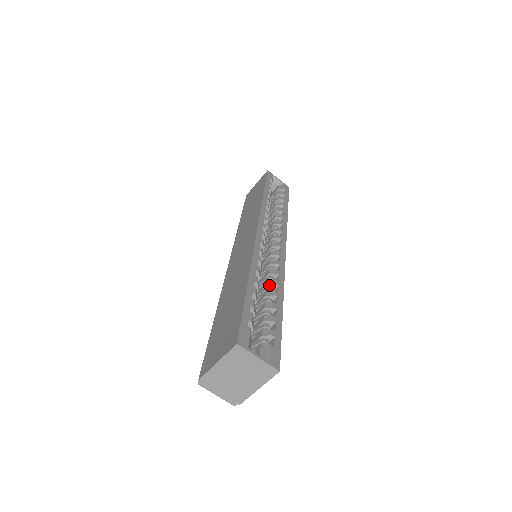
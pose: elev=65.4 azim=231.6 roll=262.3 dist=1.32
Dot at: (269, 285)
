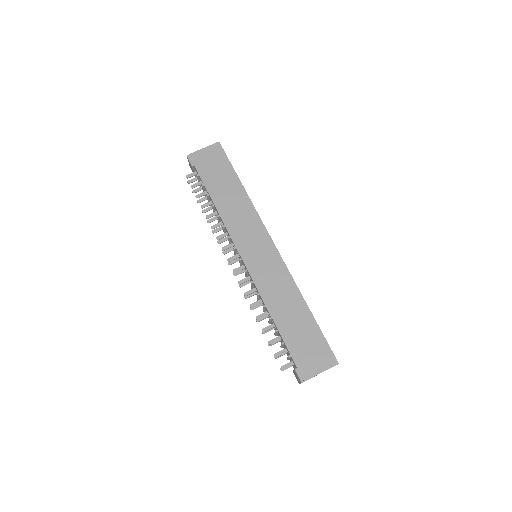
Dot at: occluded
